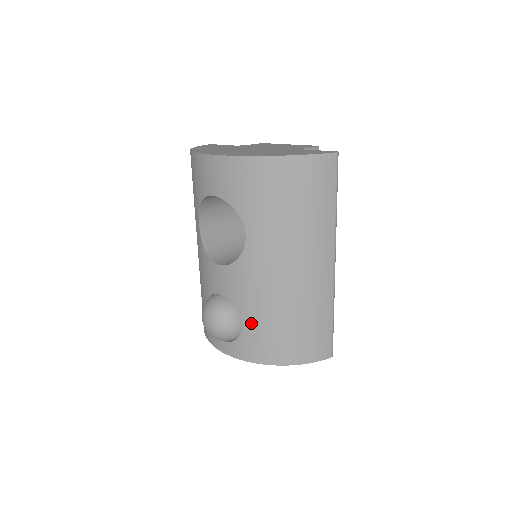
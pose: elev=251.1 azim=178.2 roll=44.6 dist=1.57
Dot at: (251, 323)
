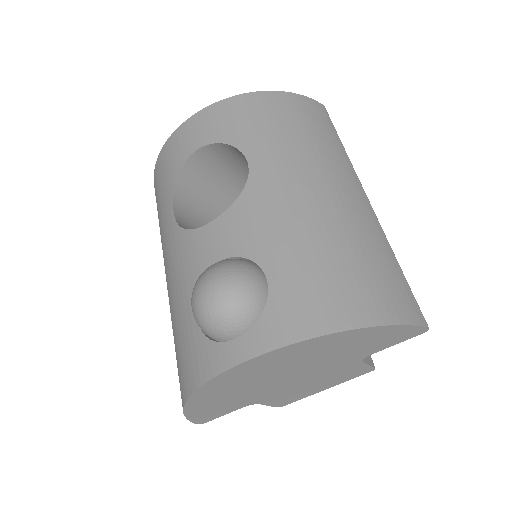
Dot at: (282, 270)
